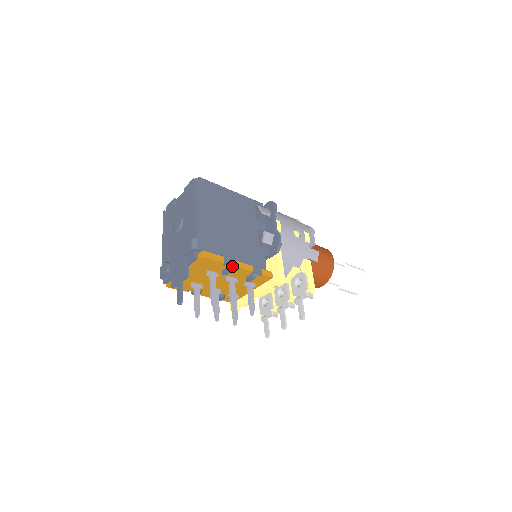
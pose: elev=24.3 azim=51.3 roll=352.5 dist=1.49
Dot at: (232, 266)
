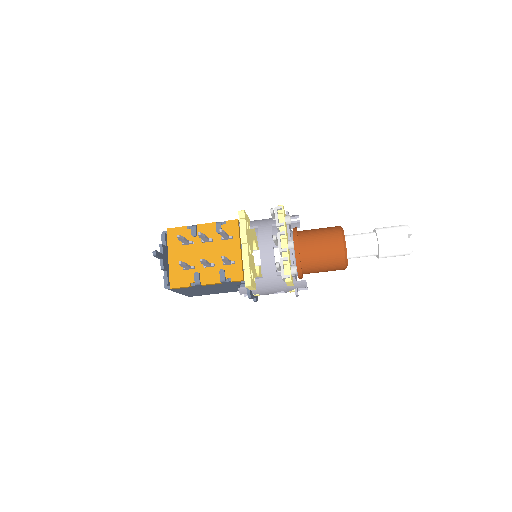
Dot at: (194, 225)
